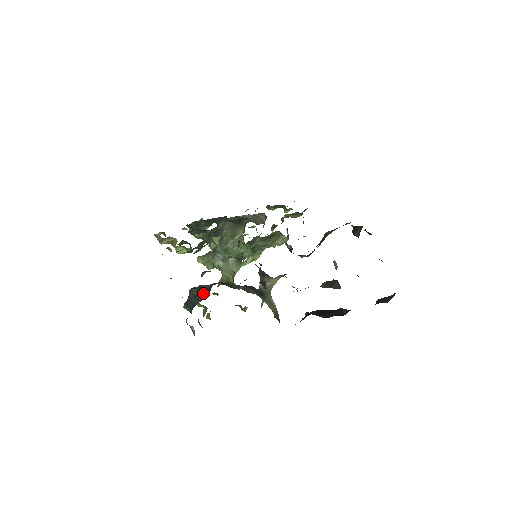
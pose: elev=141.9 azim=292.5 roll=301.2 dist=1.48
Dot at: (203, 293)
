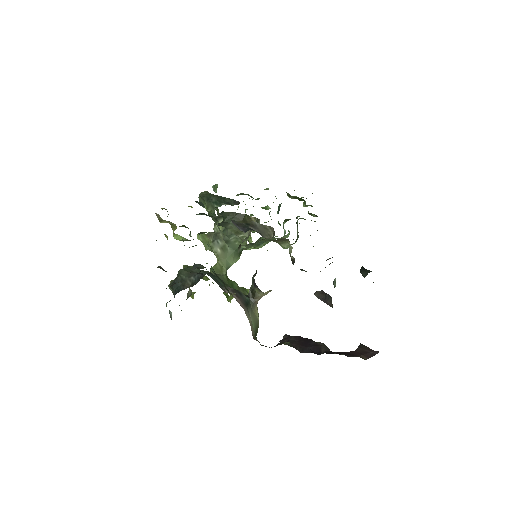
Dot at: (191, 280)
